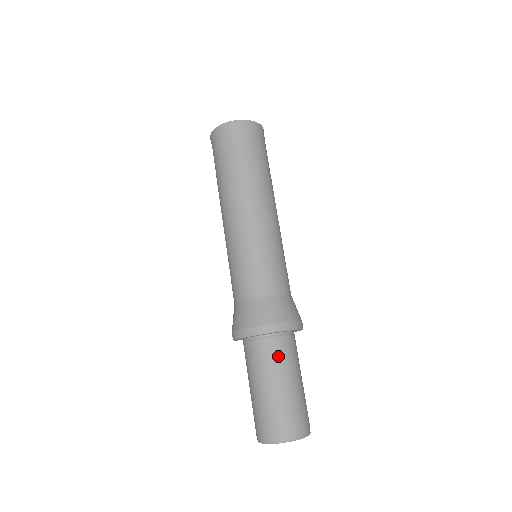
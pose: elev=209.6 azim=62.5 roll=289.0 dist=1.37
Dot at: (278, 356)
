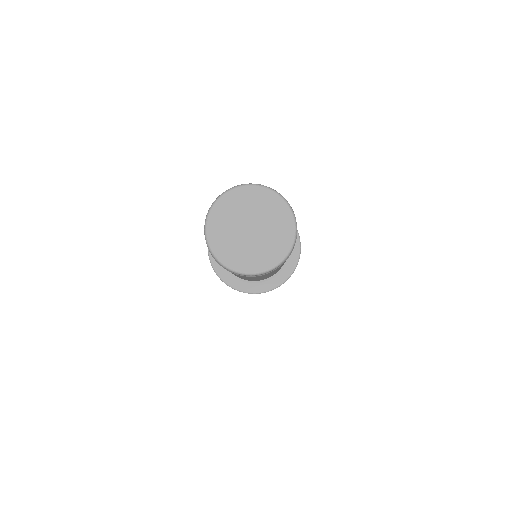
Dot at: occluded
